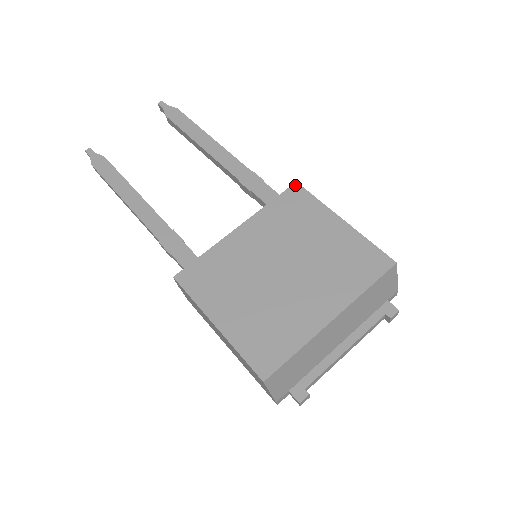
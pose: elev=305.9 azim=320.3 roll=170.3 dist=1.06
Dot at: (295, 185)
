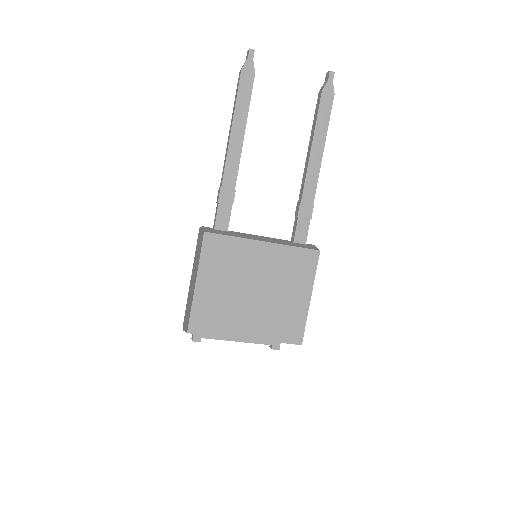
Dot at: (317, 252)
